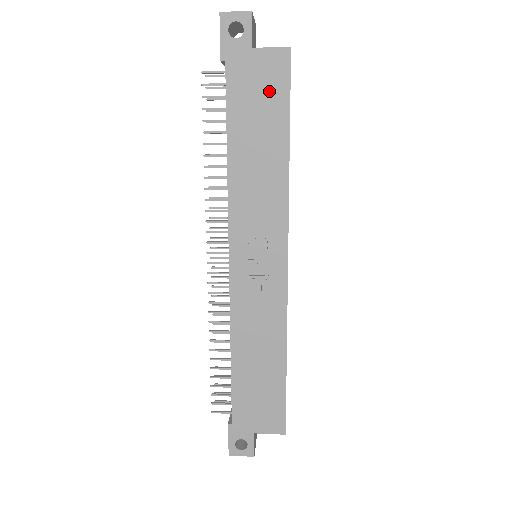
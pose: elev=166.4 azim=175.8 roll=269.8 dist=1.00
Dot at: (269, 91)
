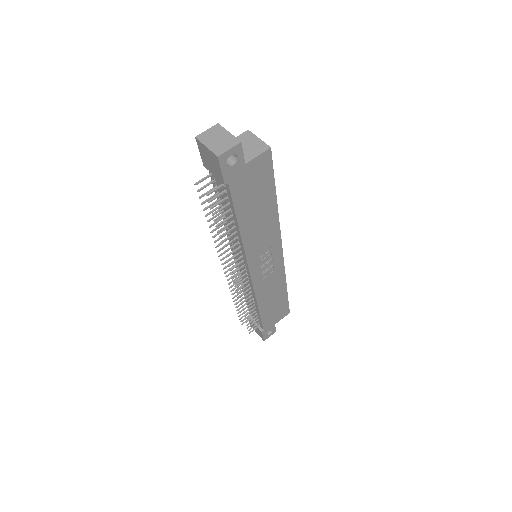
Dot at: (260, 181)
